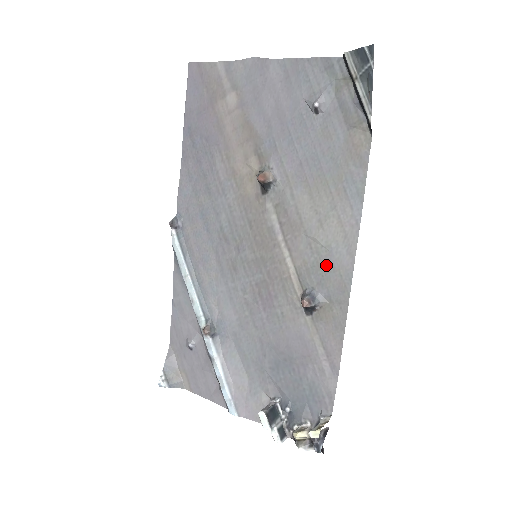
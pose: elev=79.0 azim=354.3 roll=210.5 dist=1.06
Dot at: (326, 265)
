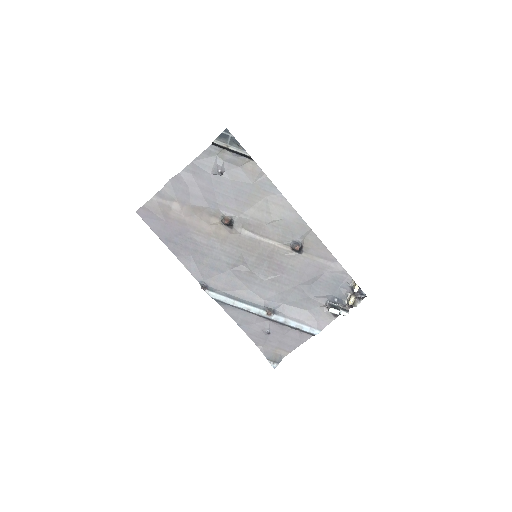
Dot at: (288, 226)
